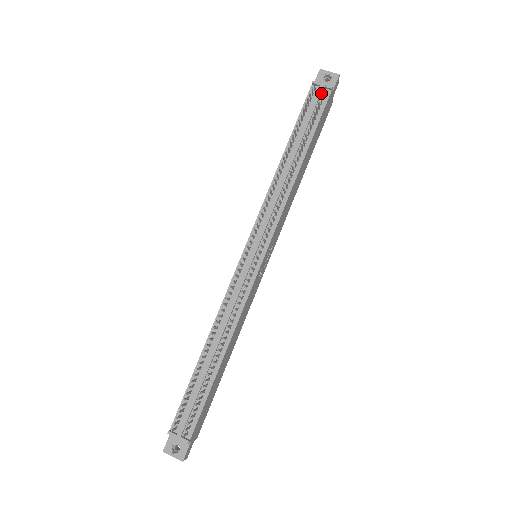
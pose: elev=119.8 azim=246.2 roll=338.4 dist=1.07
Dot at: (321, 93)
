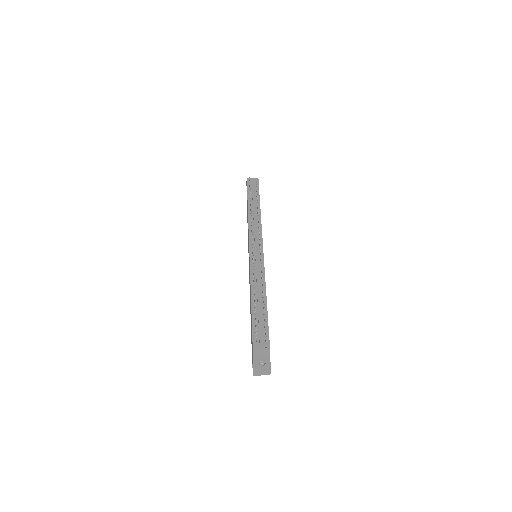
Dot at: (254, 184)
